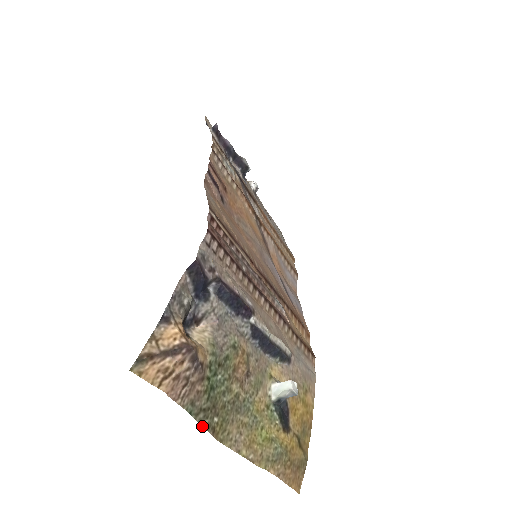
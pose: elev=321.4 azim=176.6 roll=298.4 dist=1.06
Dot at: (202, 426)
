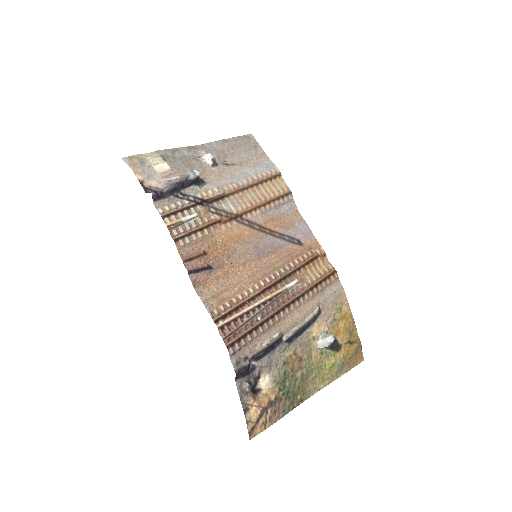
Dot at: occluded
